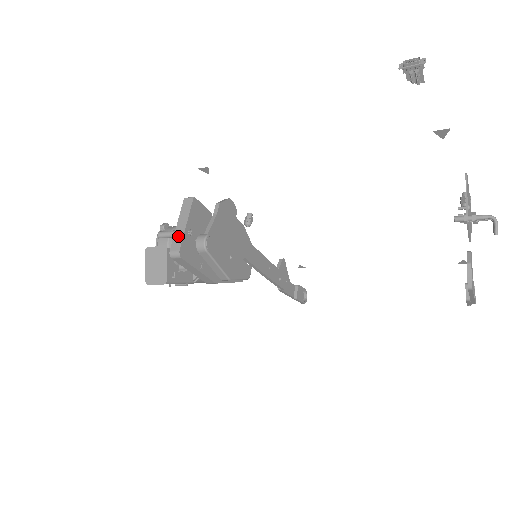
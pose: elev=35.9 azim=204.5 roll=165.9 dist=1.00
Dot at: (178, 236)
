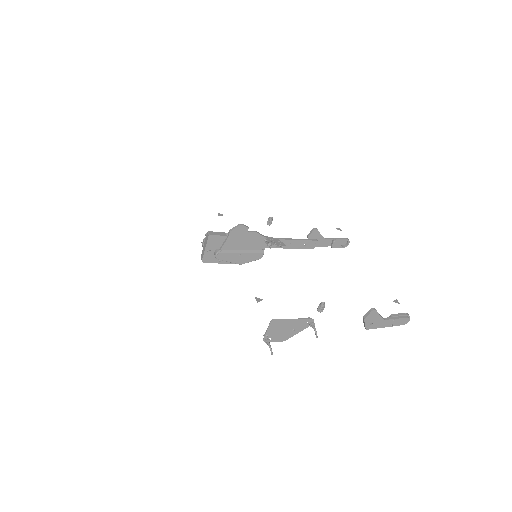
Dot at: (203, 252)
